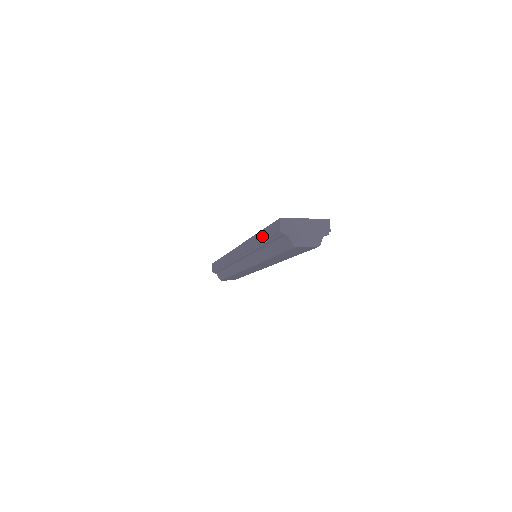
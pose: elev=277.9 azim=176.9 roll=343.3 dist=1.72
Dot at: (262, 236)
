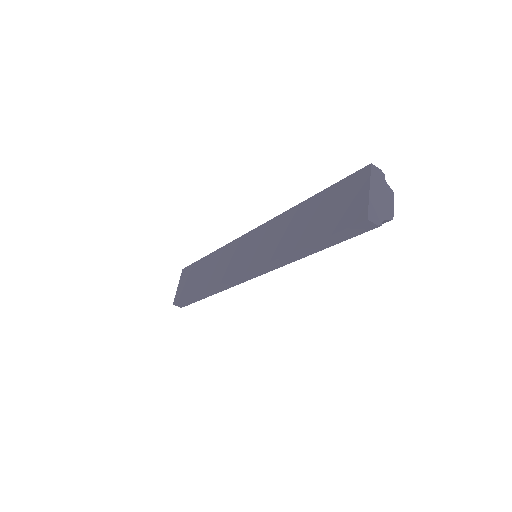
Dot at: (322, 245)
